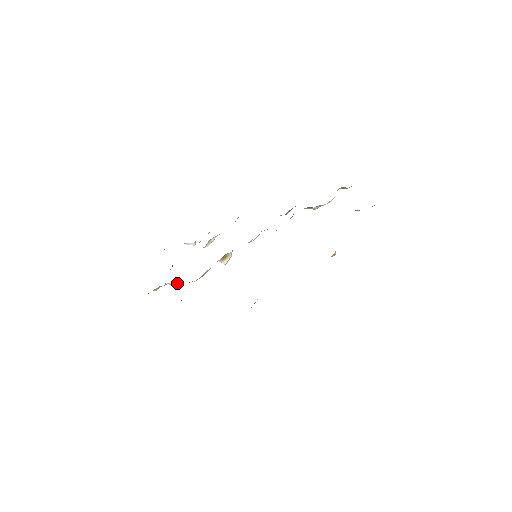
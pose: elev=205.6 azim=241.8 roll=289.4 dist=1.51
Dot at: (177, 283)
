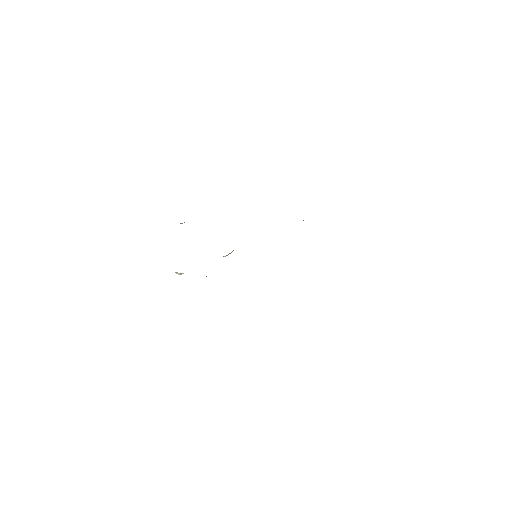
Dot at: occluded
